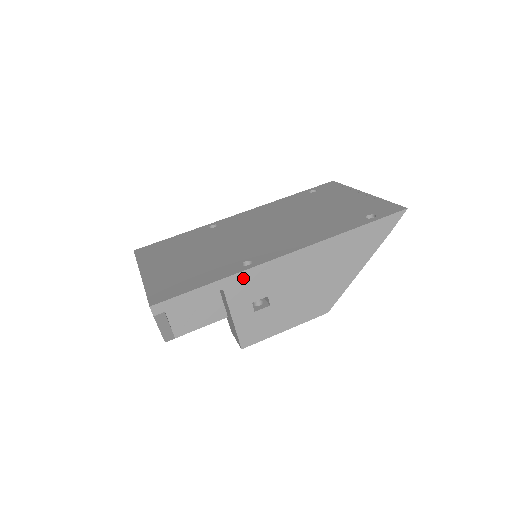
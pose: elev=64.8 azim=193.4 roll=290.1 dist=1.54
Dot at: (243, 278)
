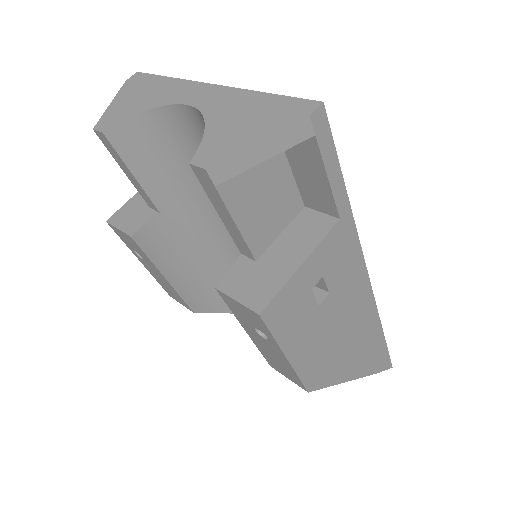
Dot at: (350, 239)
